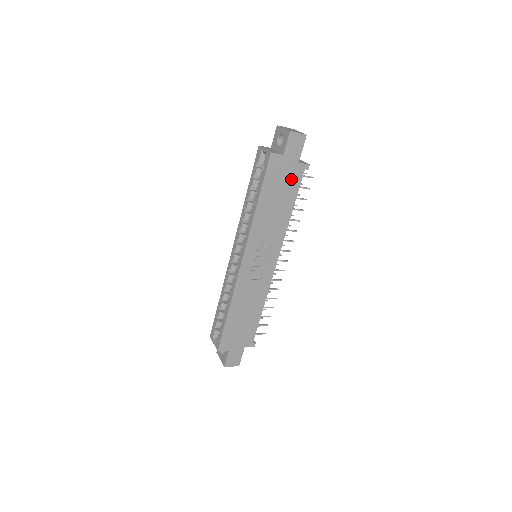
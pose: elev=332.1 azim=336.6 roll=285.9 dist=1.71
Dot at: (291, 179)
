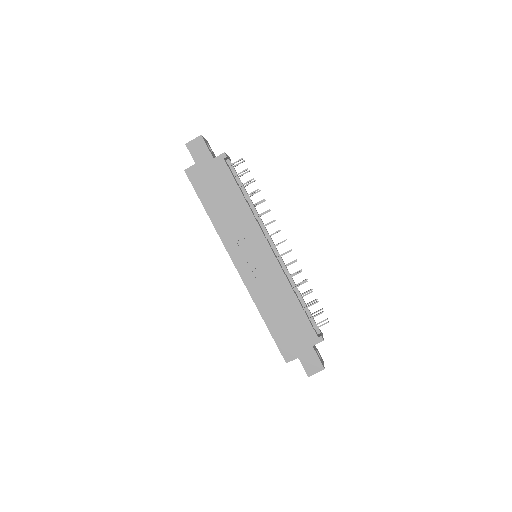
Dot at: (219, 175)
